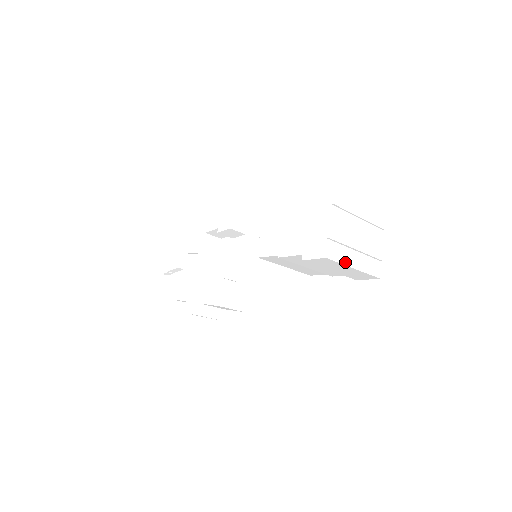
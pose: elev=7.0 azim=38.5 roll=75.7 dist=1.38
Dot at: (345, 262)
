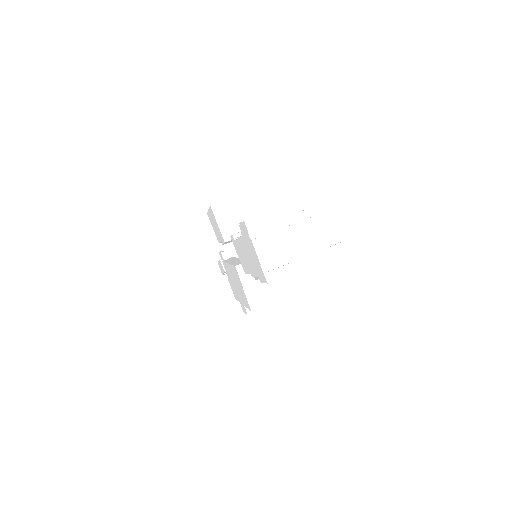
Dot at: (292, 270)
